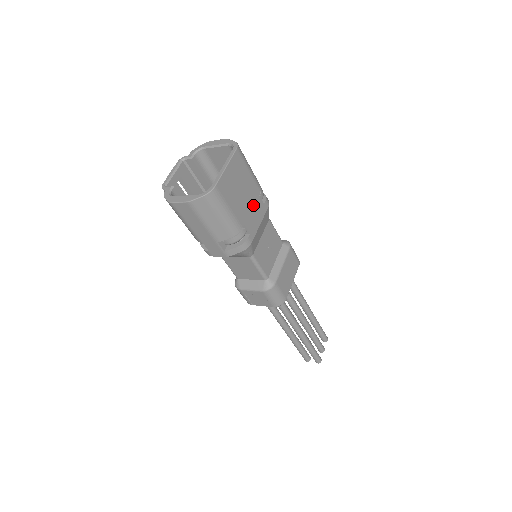
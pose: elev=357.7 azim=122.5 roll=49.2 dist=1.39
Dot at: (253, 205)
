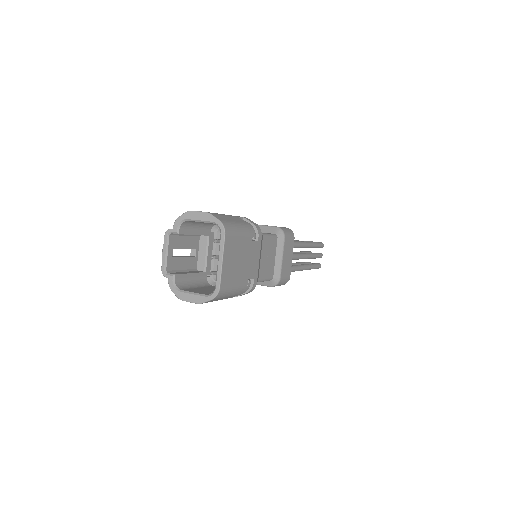
Dot at: (250, 255)
